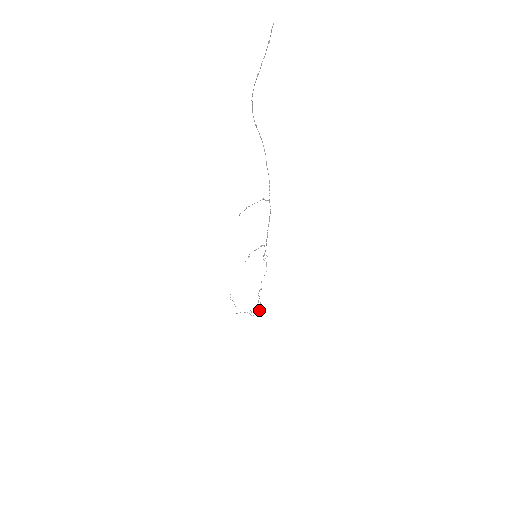
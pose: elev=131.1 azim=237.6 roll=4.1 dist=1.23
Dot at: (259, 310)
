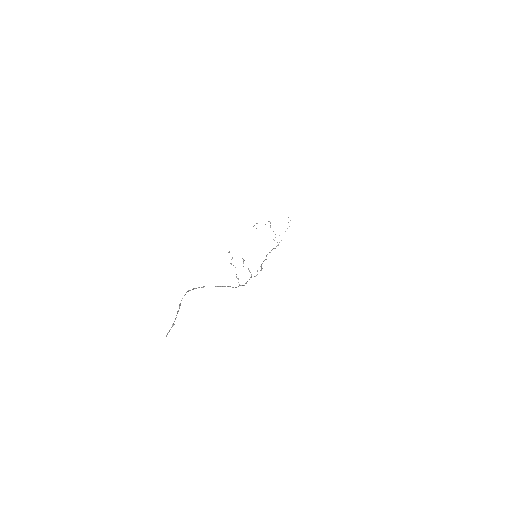
Dot at: occluded
